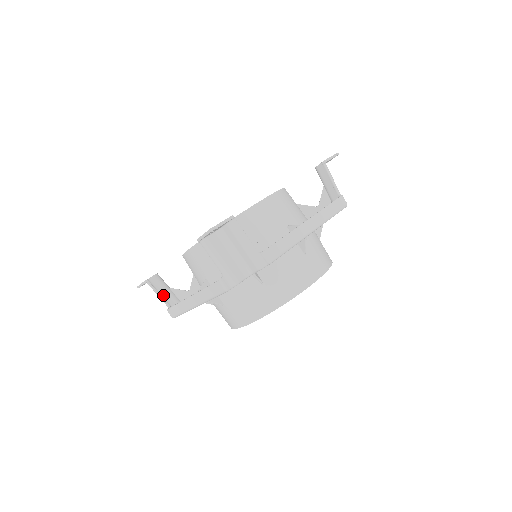
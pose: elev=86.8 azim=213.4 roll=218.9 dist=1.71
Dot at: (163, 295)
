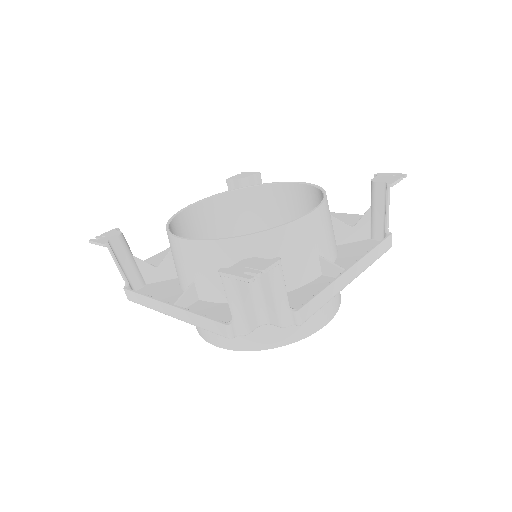
Dot at: (123, 265)
